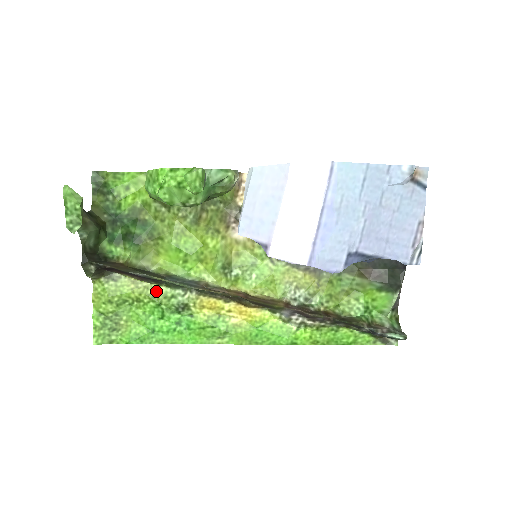
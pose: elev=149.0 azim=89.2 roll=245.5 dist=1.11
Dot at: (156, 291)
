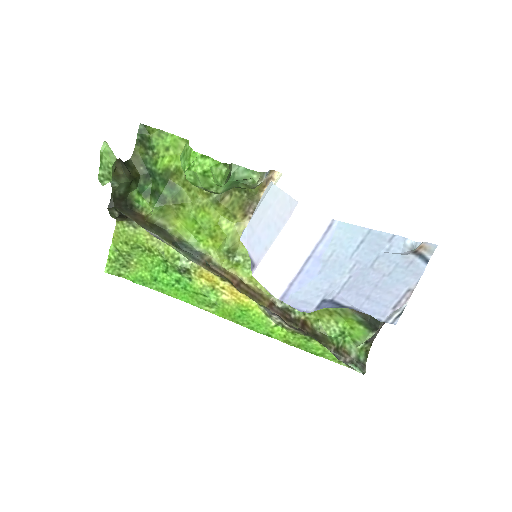
Dot at: (166, 249)
